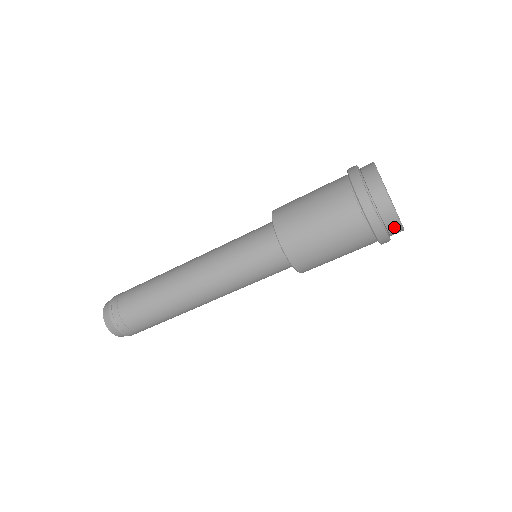
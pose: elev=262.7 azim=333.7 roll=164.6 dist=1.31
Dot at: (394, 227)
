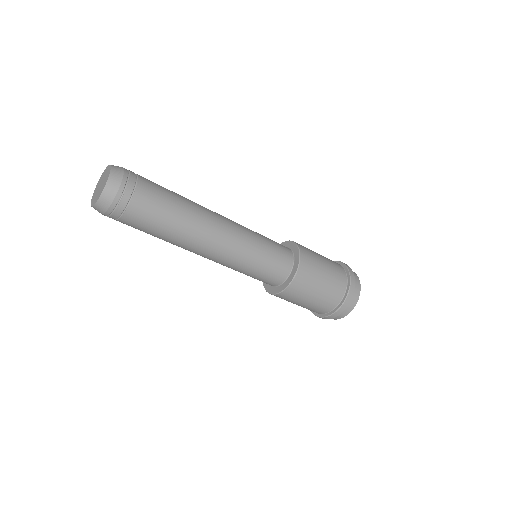
Dot at: (352, 304)
